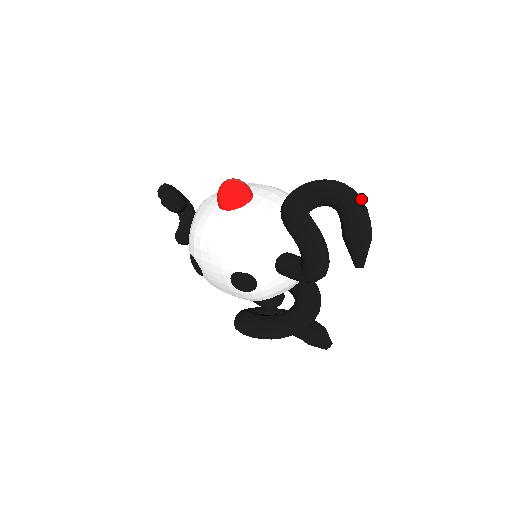
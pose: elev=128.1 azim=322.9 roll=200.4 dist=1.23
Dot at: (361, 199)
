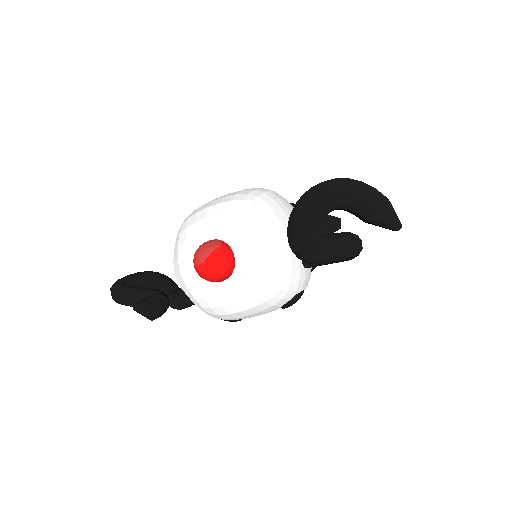
Dot at: (355, 184)
